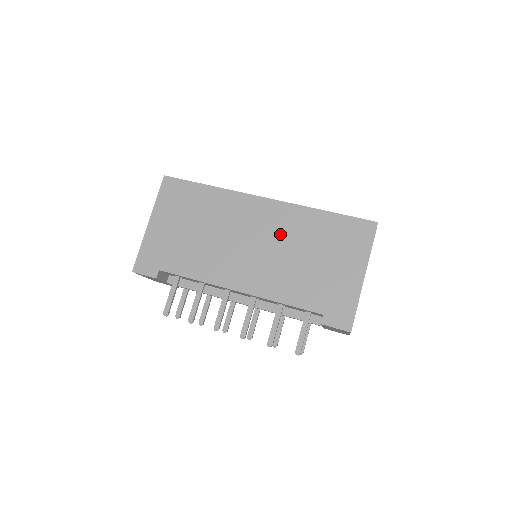
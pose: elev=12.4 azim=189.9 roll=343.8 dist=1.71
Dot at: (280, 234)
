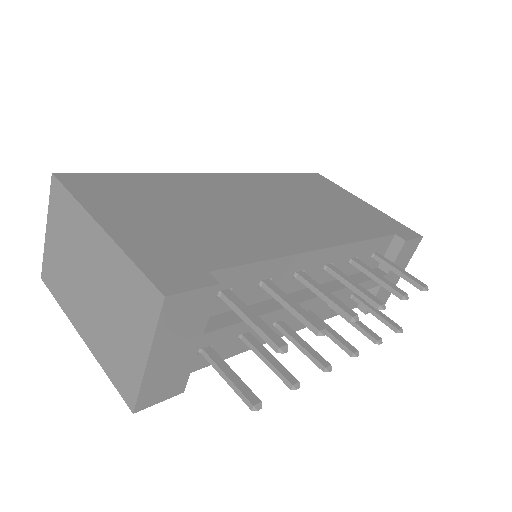
Dot at: (276, 194)
